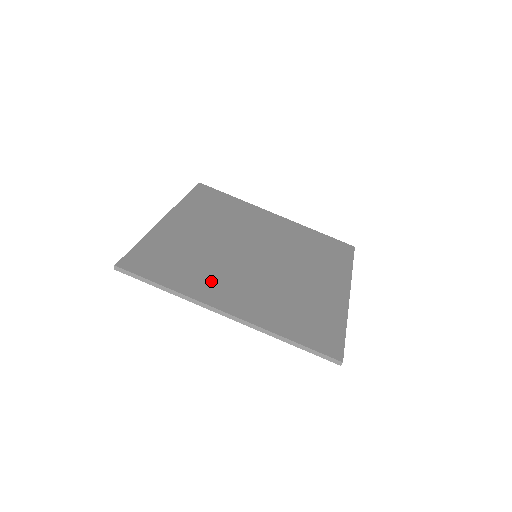
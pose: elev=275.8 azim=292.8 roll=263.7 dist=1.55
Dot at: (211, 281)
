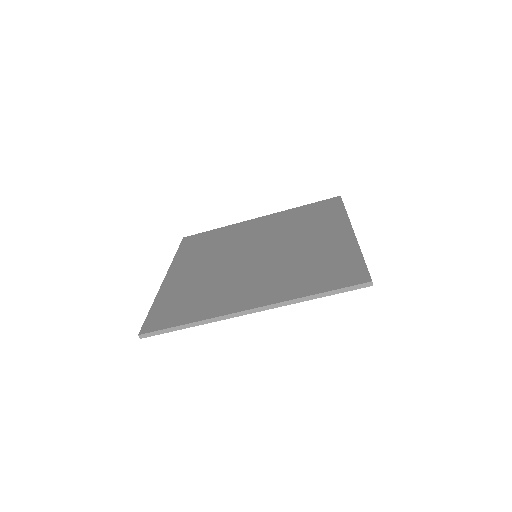
Dot at: (224, 296)
